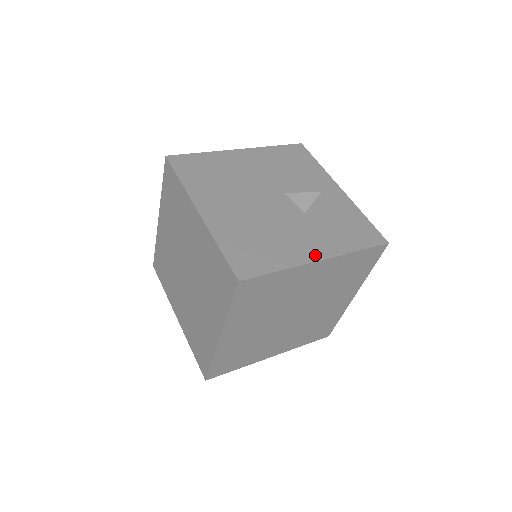
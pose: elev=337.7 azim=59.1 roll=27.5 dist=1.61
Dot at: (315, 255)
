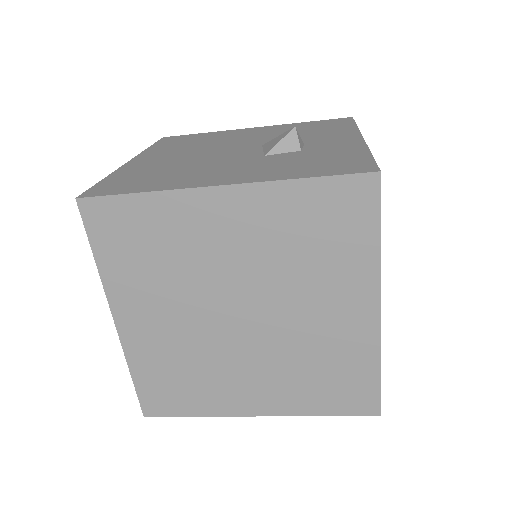
Dot at: (218, 182)
